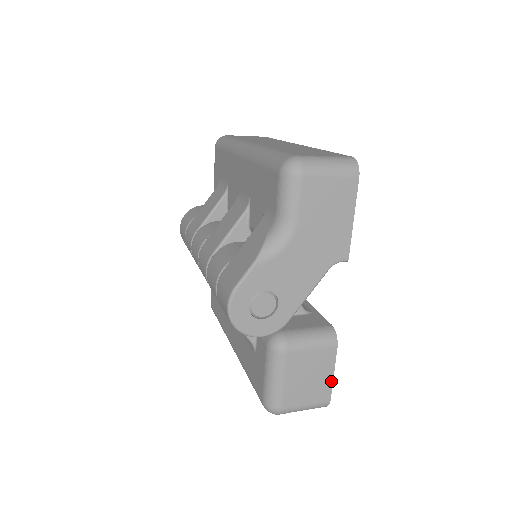
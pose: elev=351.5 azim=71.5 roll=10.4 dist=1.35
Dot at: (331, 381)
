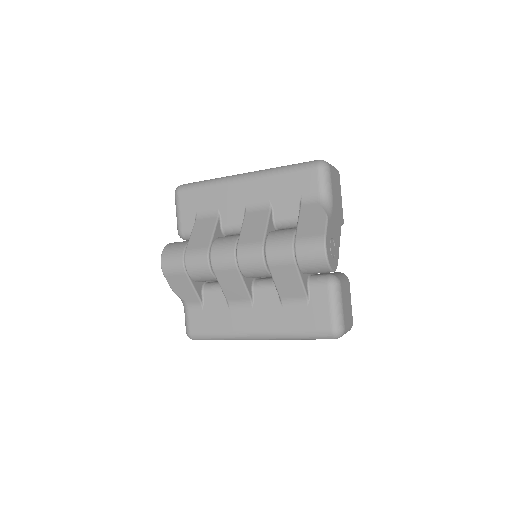
Dot at: (351, 307)
